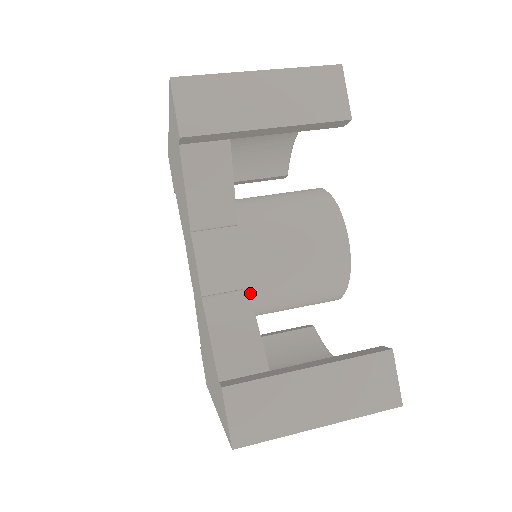
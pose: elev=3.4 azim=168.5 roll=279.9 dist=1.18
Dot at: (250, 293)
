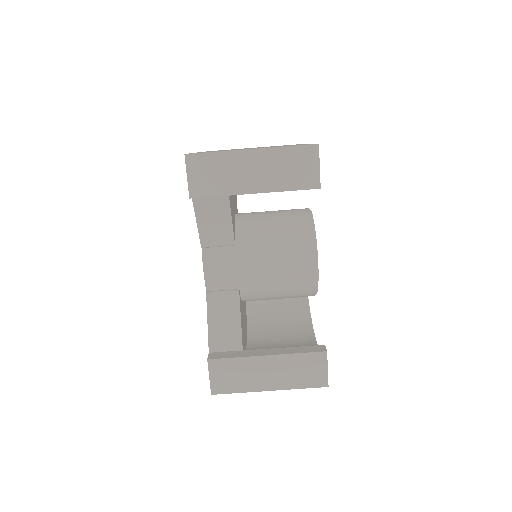
Dot at: (241, 292)
